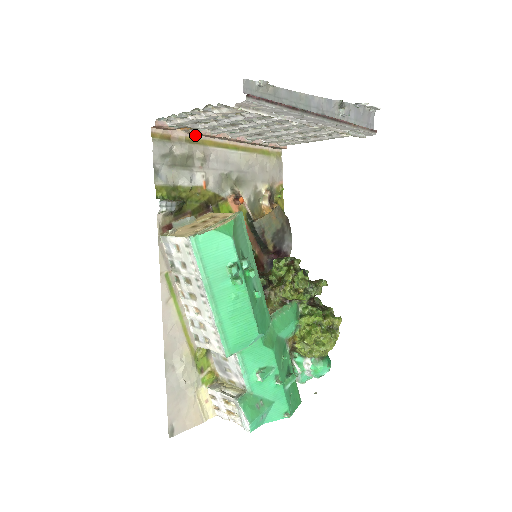
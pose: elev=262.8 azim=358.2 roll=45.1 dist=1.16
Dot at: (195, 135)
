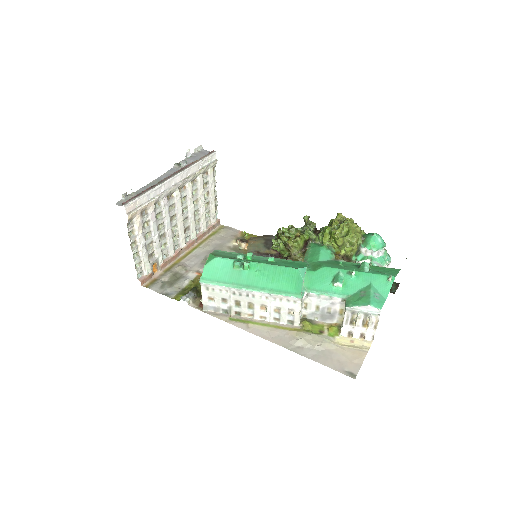
Dot at: (167, 266)
